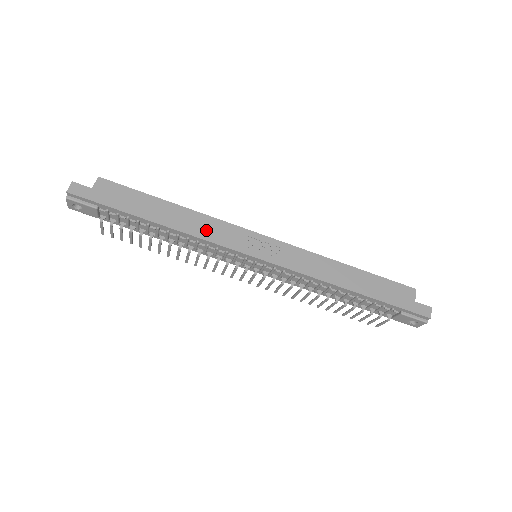
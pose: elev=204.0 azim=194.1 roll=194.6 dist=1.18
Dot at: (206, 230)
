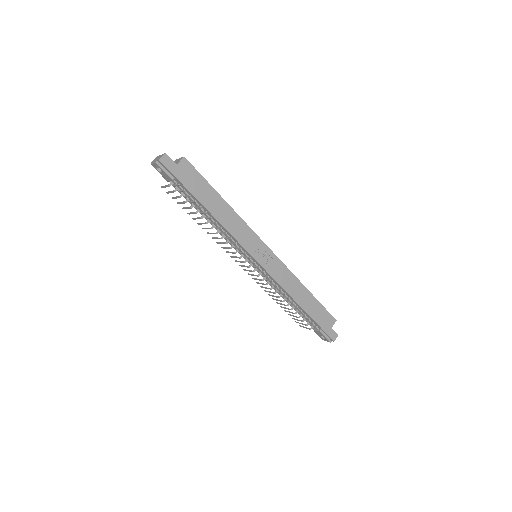
Dot at: (236, 229)
